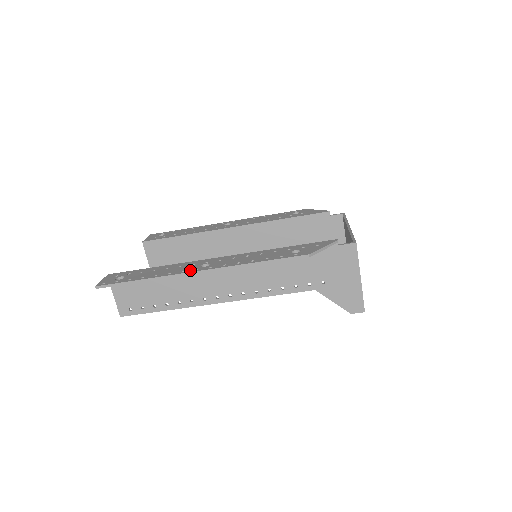
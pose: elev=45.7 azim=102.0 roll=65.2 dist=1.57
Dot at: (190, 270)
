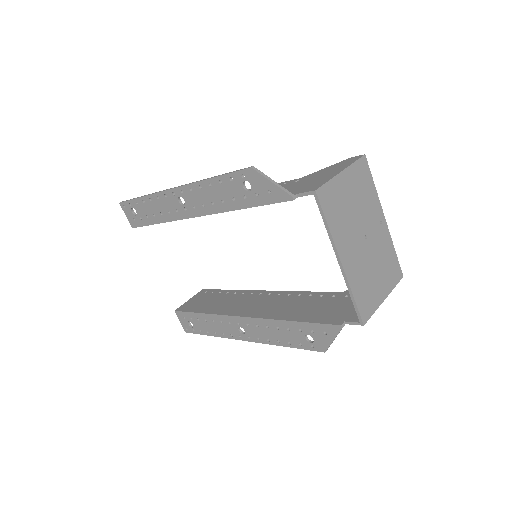
Dot at: (236, 337)
